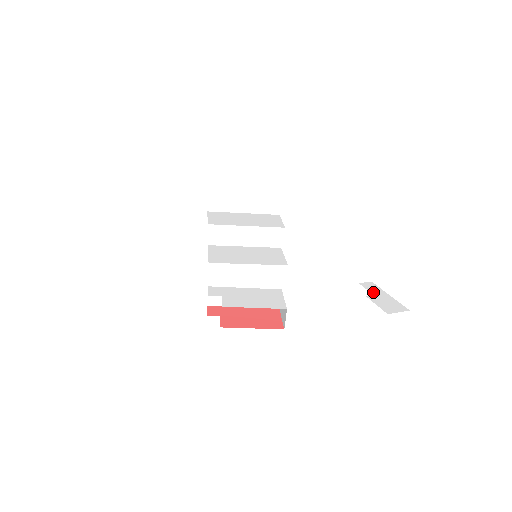
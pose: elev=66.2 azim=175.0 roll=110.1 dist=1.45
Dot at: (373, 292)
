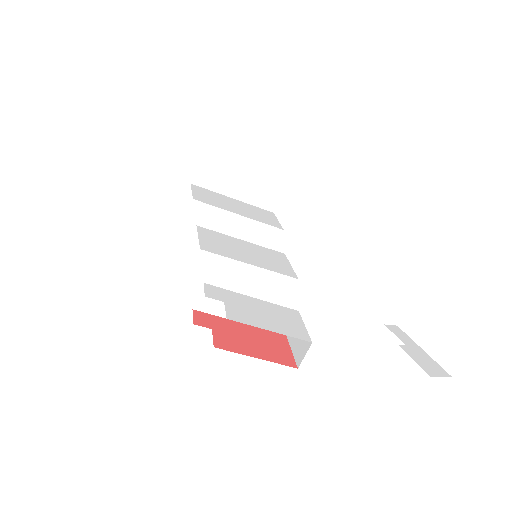
Dot at: (404, 341)
